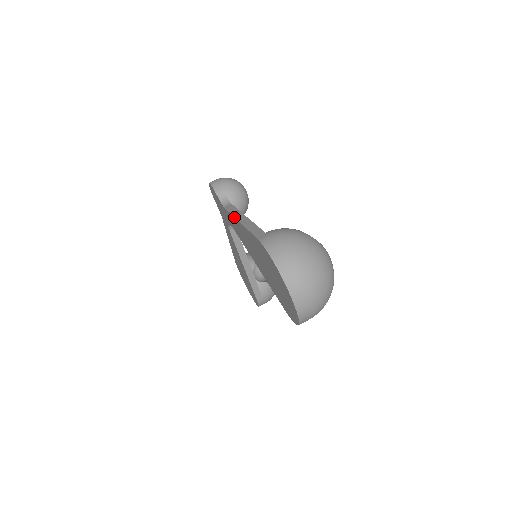
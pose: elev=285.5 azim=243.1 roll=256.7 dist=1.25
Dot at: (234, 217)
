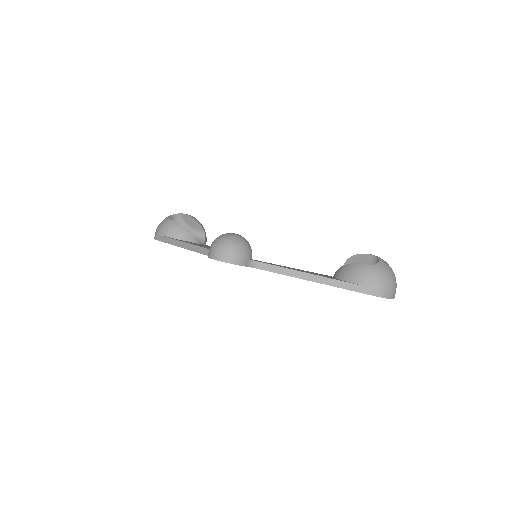
Dot at: occluded
